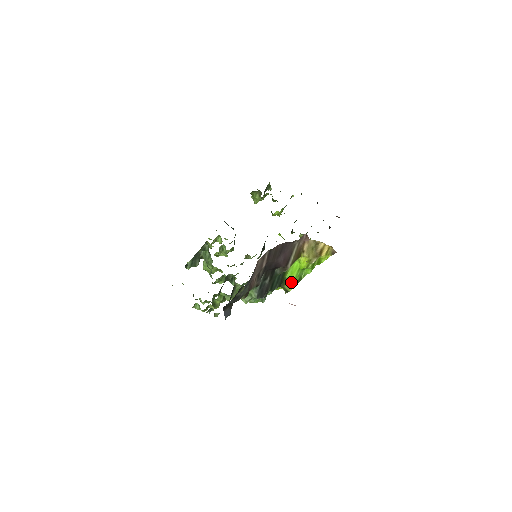
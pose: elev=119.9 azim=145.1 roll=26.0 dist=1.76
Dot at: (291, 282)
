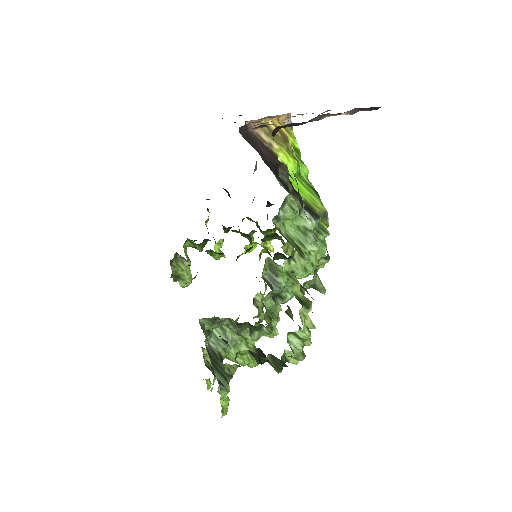
Dot at: (313, 200)
